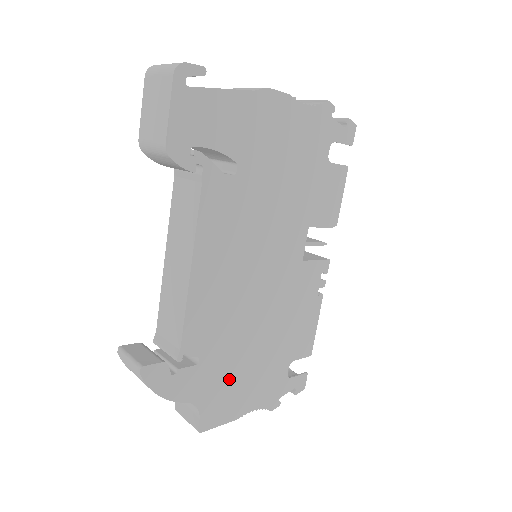
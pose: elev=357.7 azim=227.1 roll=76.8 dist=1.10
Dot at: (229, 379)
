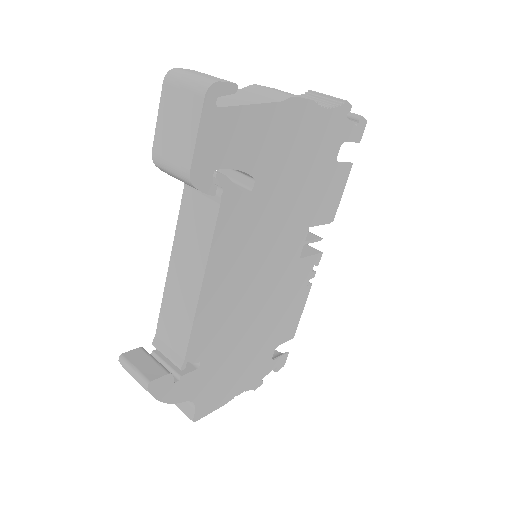
Dot at: (223, 373)
